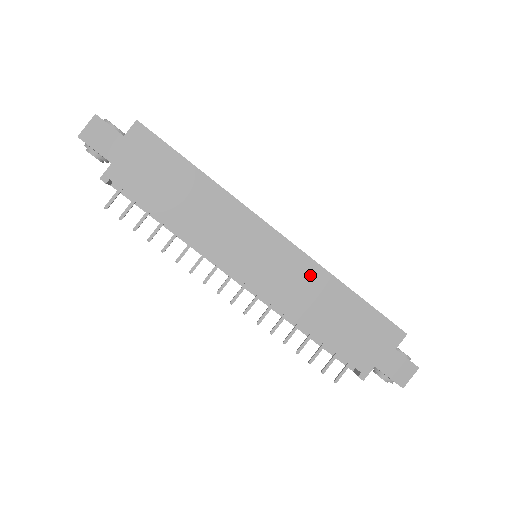
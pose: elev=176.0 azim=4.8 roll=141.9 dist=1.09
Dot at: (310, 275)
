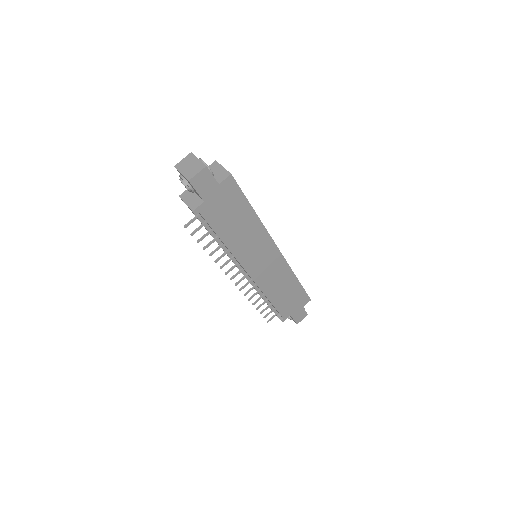
Dot at: (283, 272)
